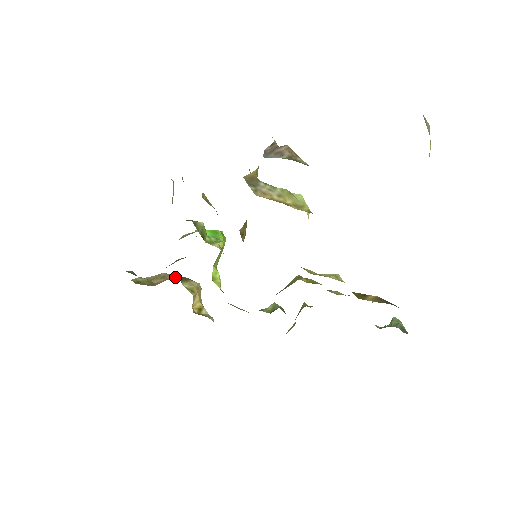
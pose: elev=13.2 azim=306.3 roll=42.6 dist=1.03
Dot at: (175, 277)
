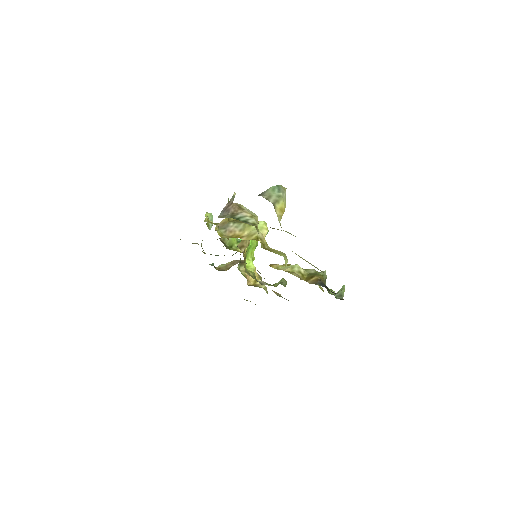
Dot at: occluded
